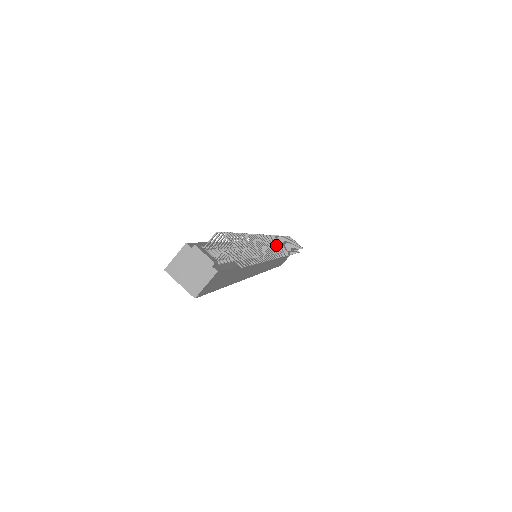
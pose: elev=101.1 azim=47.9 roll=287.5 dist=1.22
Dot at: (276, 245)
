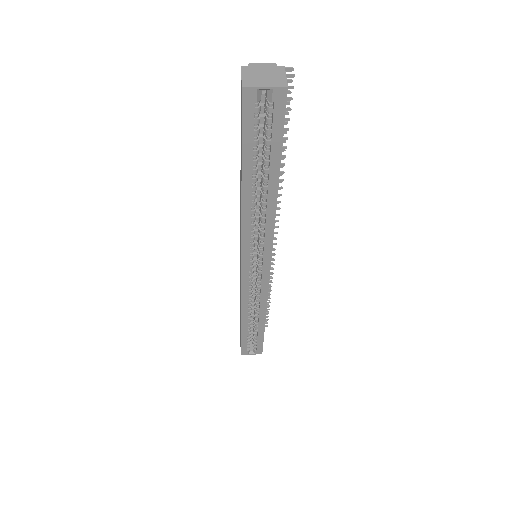
Dot at: occluded
